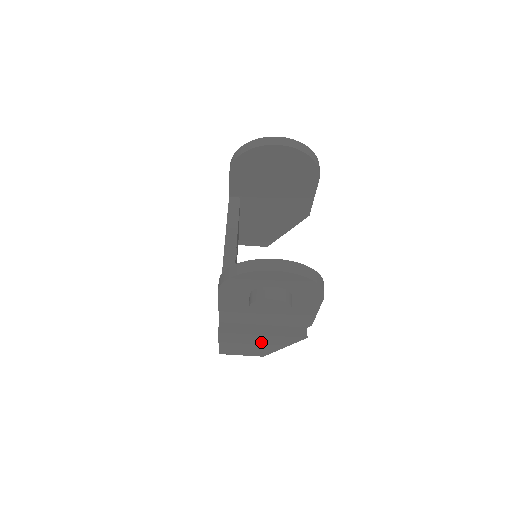
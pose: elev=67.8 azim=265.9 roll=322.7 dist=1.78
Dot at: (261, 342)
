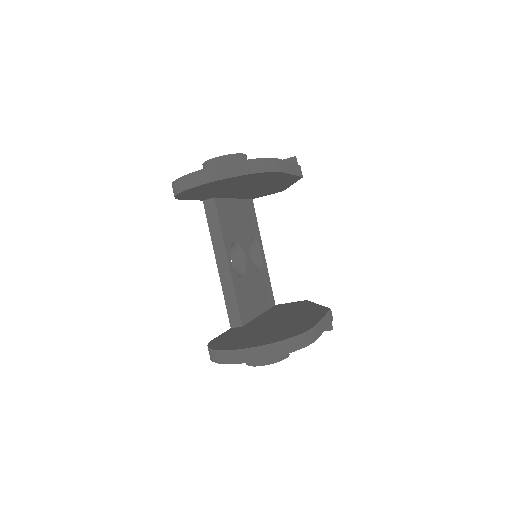
Dot at: occluded
